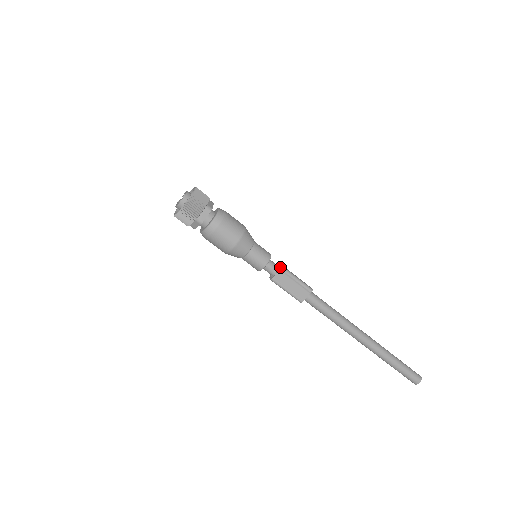
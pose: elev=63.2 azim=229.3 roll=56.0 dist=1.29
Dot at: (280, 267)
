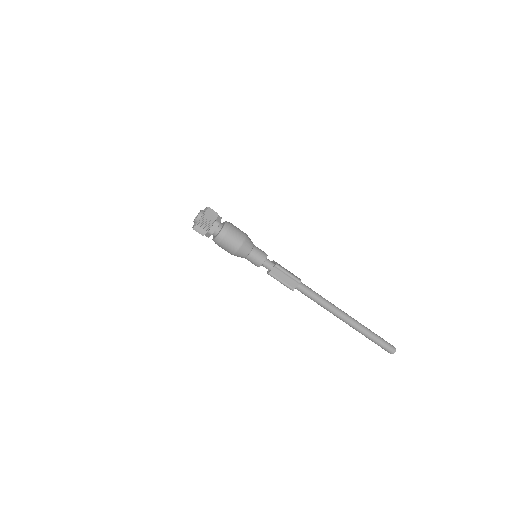
Dot at: occluded
